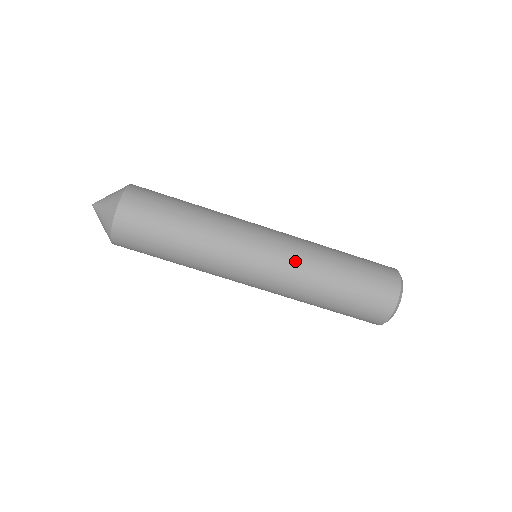
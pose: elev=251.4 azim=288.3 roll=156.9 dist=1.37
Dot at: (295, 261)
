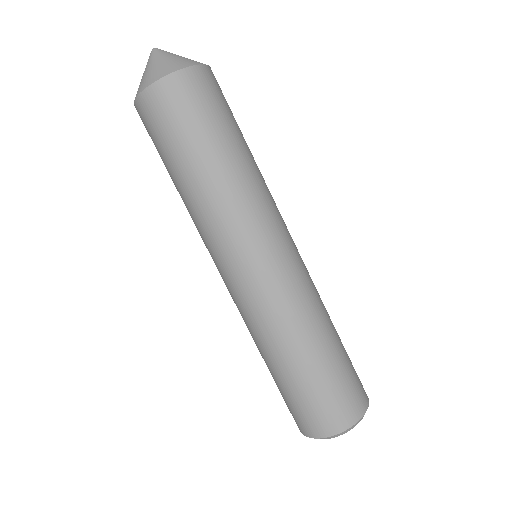
Dot at: (303, 289)
